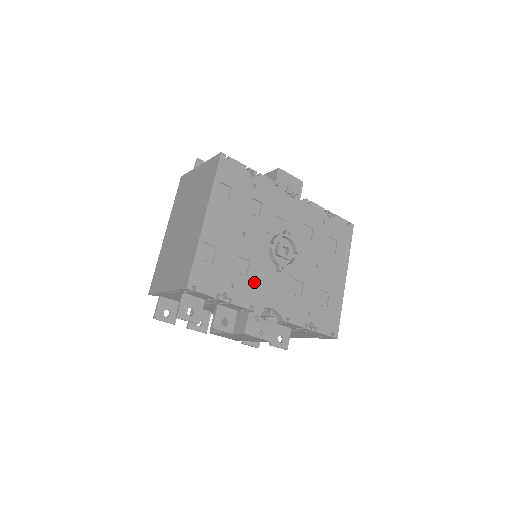
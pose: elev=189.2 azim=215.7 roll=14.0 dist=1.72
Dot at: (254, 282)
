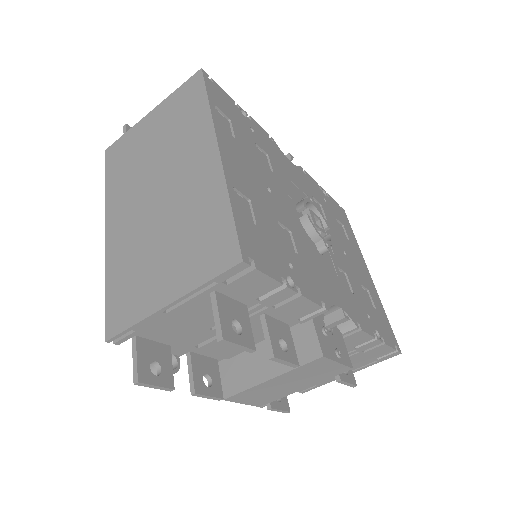
Dot at: (308, 264)
